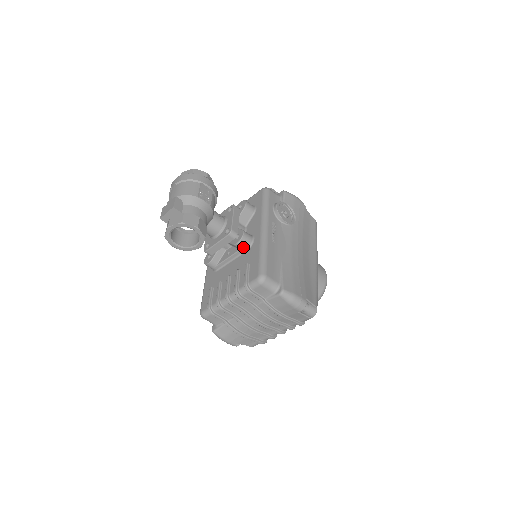
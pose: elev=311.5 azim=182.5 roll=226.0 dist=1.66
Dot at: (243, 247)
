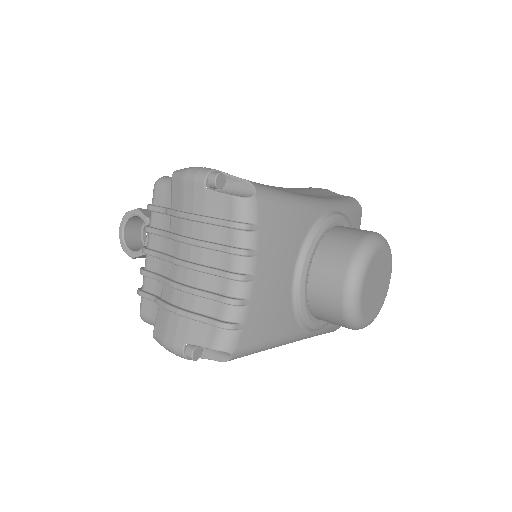
Dot at: occluded
